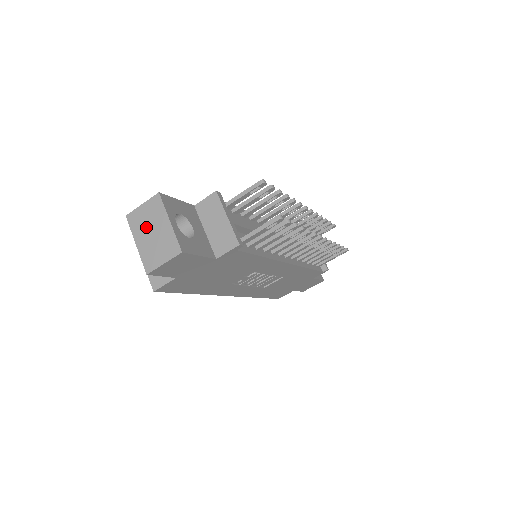
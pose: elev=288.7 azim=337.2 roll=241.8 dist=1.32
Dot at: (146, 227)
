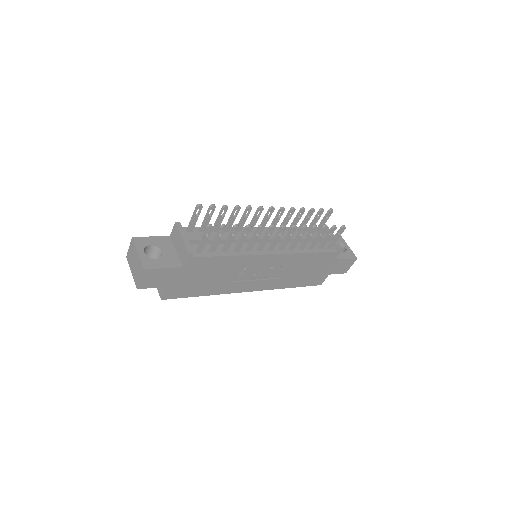
Dot at: (132, 260)
